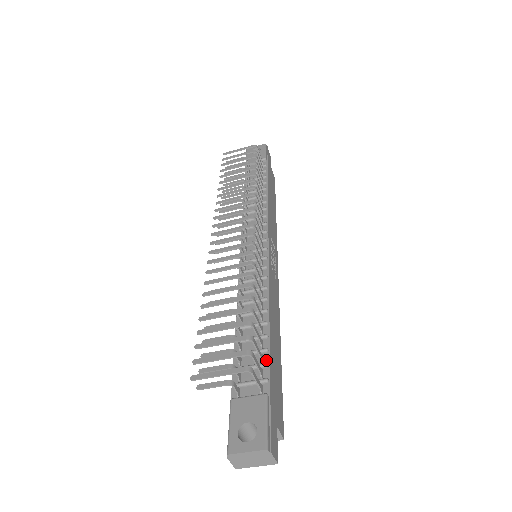
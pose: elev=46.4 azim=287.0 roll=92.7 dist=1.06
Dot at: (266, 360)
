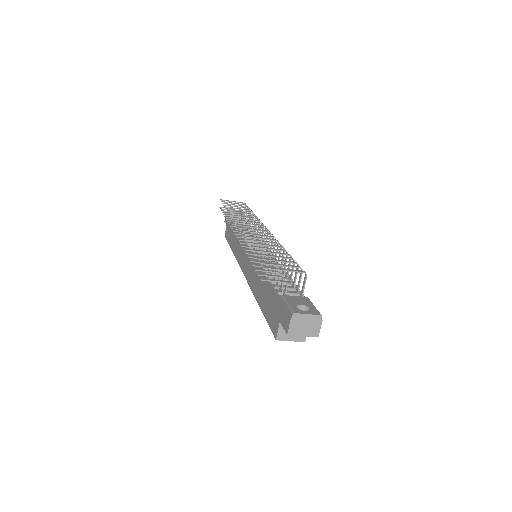
Dot at: occluded
